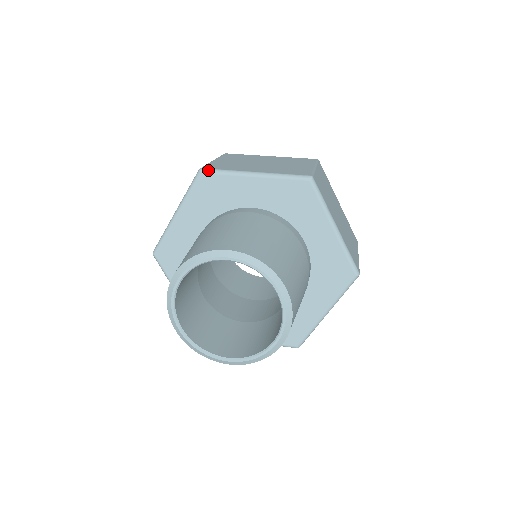
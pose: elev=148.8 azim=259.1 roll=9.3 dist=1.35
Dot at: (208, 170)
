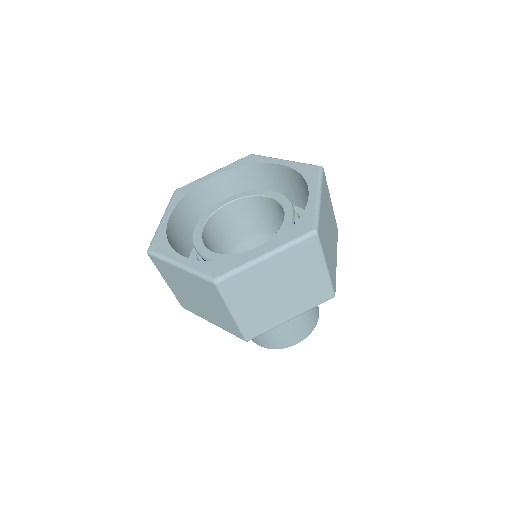
Dot at: occluded
